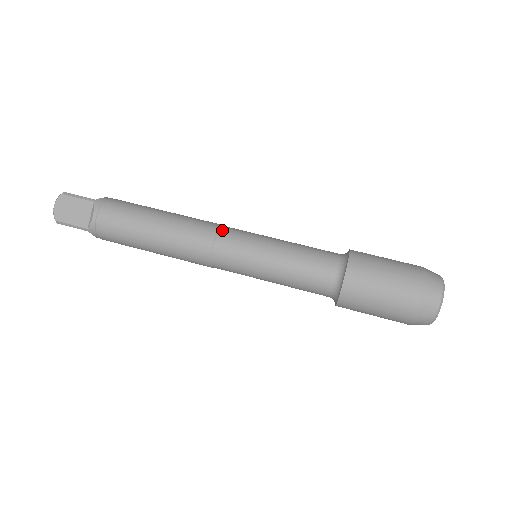
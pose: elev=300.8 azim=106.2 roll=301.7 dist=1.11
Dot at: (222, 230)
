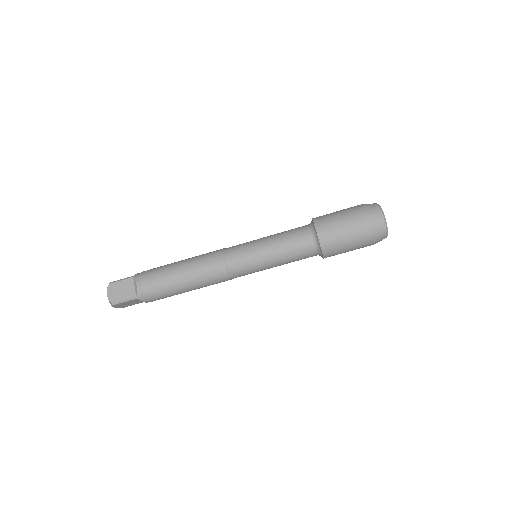
Dot at: (230, 270)
